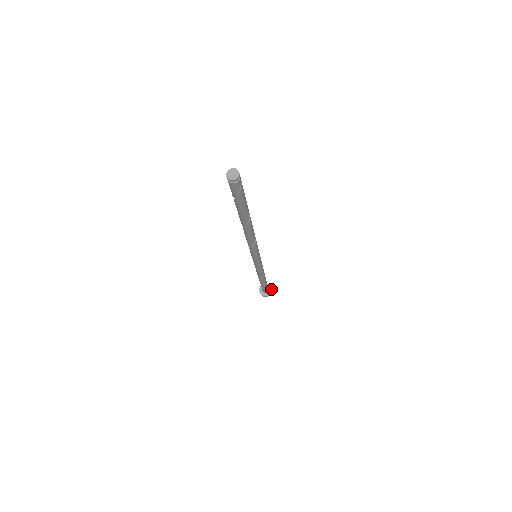
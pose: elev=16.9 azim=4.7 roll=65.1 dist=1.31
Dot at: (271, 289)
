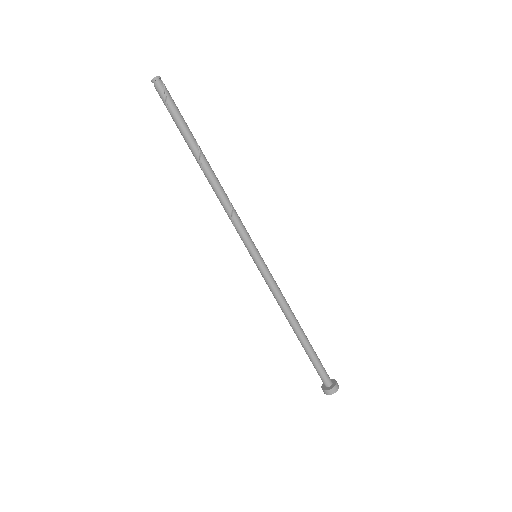
Dot at: (335, 383)
